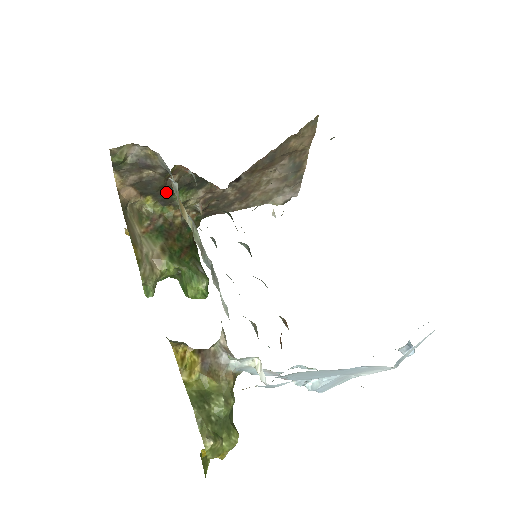
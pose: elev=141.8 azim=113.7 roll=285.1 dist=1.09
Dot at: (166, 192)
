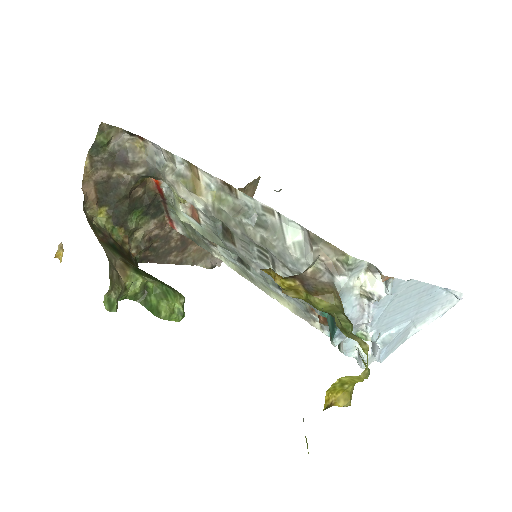
Dot at: (126, 206)
